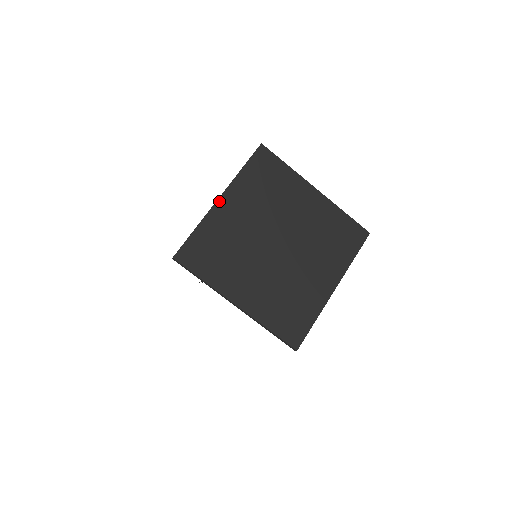
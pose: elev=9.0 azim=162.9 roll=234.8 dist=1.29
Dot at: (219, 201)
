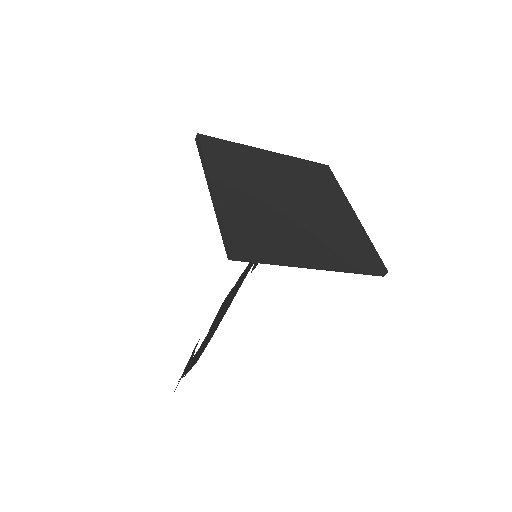
Dot at: (215, 189)
